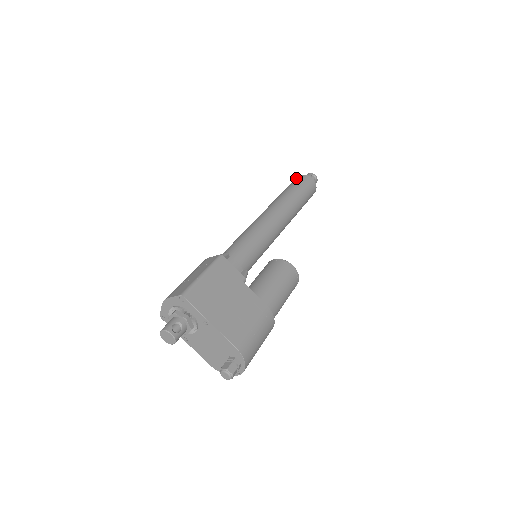
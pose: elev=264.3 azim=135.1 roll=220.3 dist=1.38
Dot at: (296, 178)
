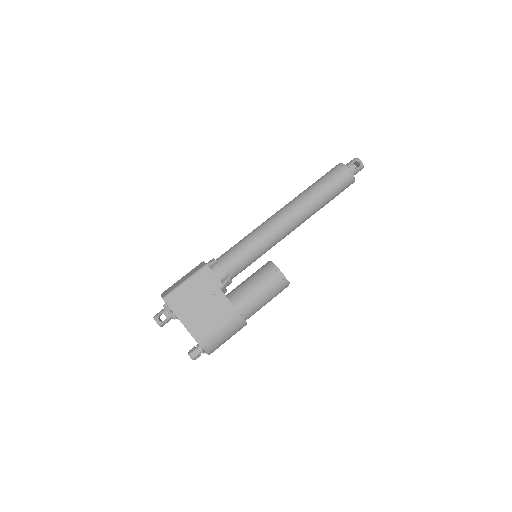
Dot at: (334, 167)
